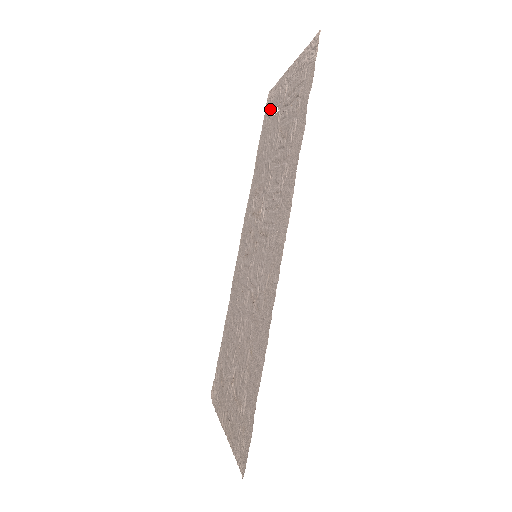
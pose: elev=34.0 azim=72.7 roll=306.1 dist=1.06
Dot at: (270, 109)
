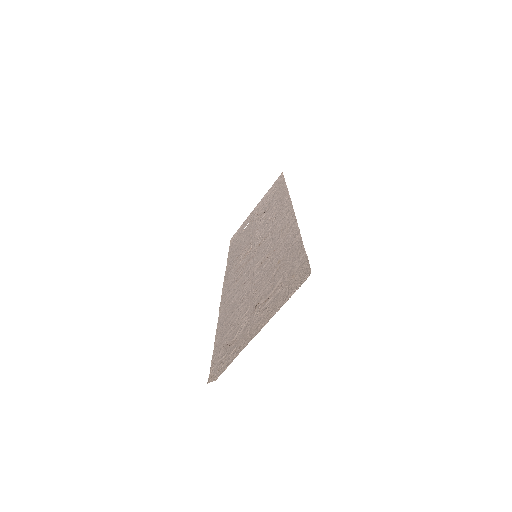
Dot at: (237, 236)
